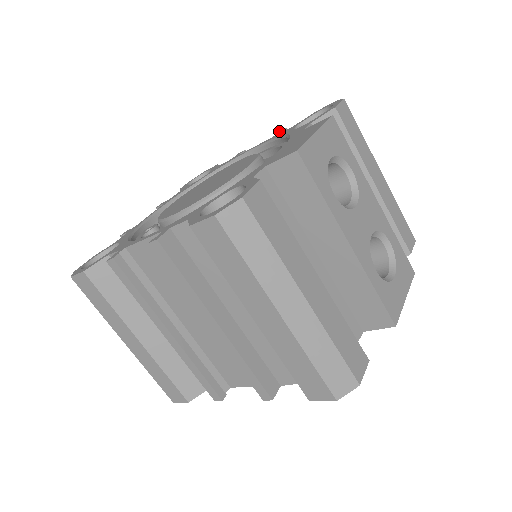
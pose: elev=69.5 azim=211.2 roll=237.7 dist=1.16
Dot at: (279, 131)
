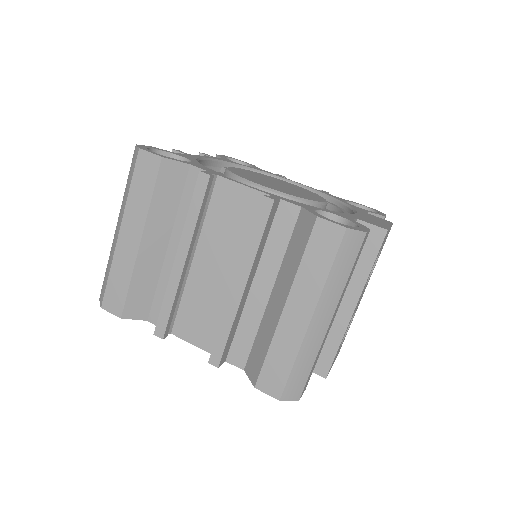
Dot at: occluded
